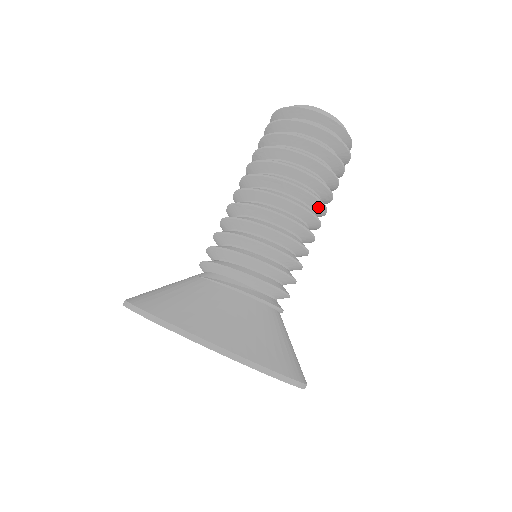
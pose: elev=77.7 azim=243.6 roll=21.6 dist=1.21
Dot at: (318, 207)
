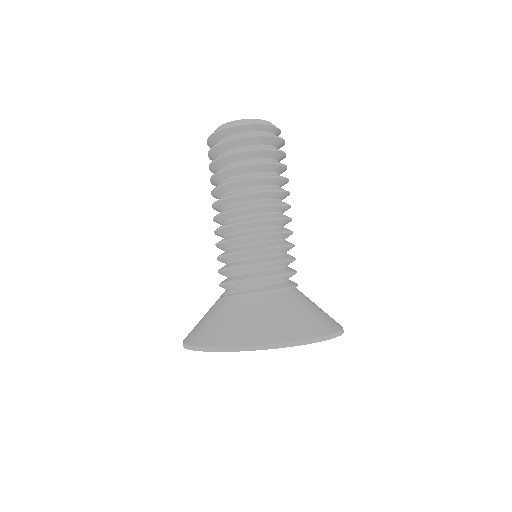
Dot at: (277, 195)
